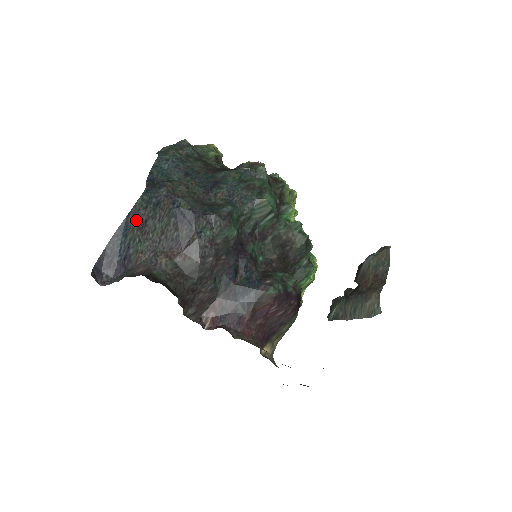
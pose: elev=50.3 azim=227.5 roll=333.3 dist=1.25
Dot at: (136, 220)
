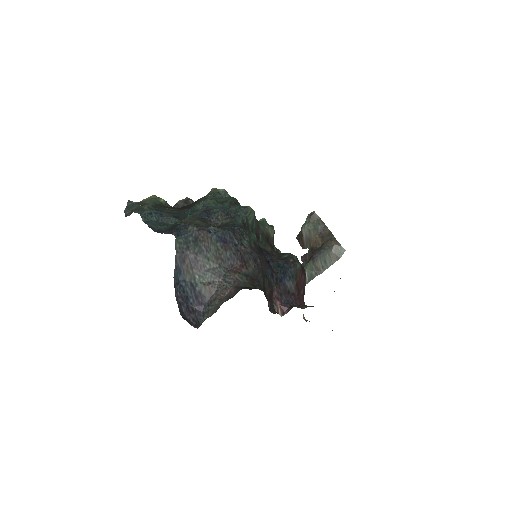
Dot at: (185, 262)
